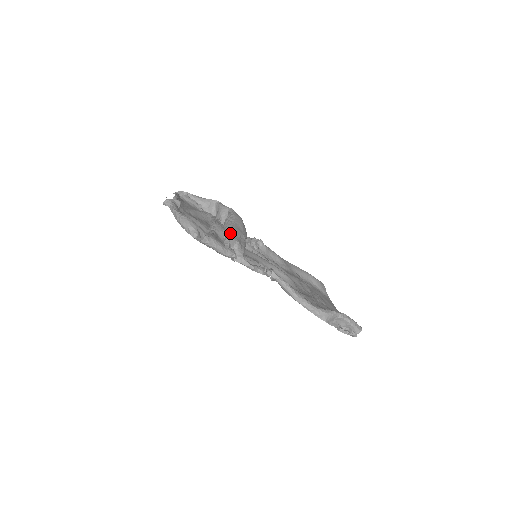
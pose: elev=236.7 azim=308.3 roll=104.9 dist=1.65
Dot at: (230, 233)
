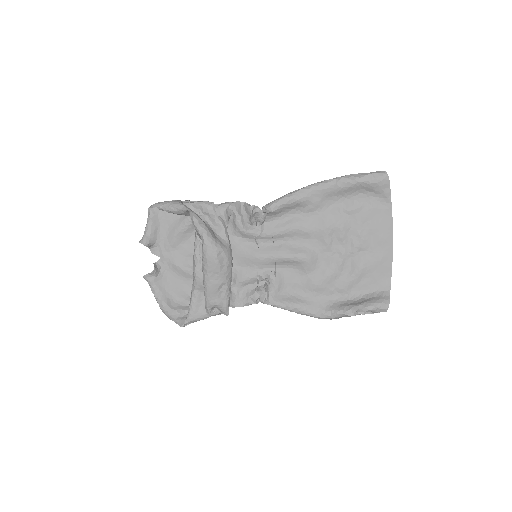
Dot at: (206, 298)
